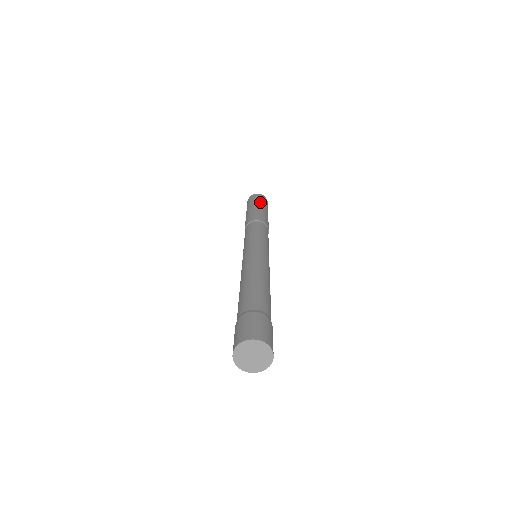
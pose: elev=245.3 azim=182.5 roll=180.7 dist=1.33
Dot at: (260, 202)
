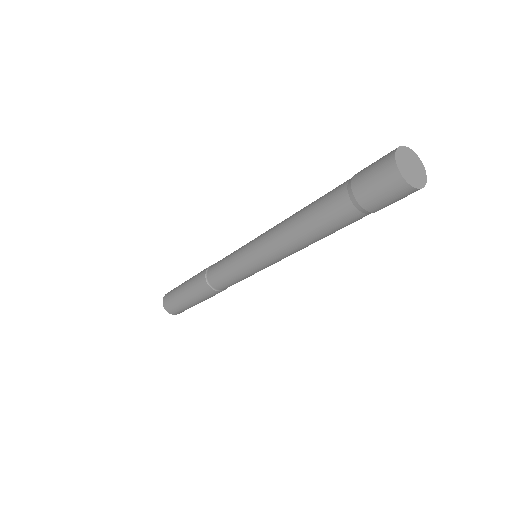
Dot at: occluded
